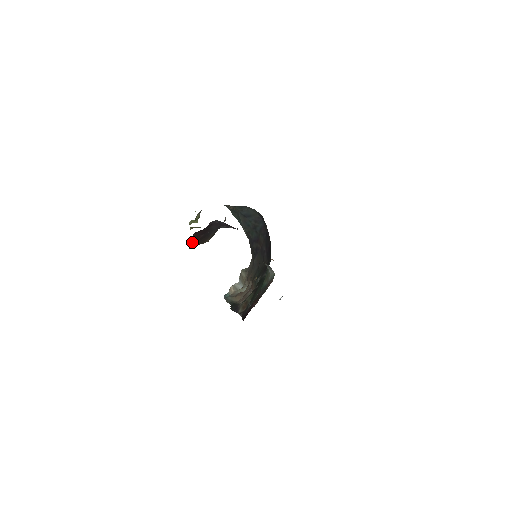
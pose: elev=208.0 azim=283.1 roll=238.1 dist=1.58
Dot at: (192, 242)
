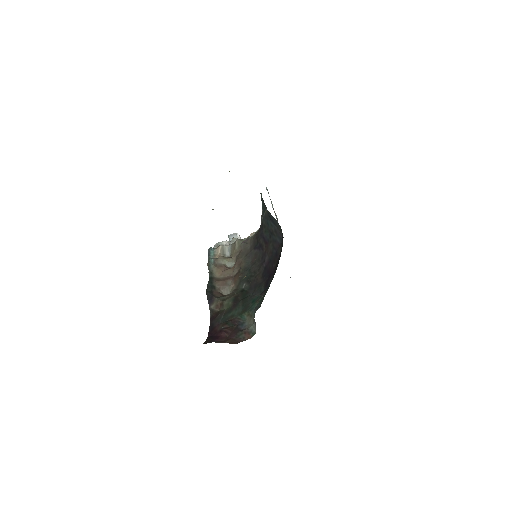
Dot at: occluded
